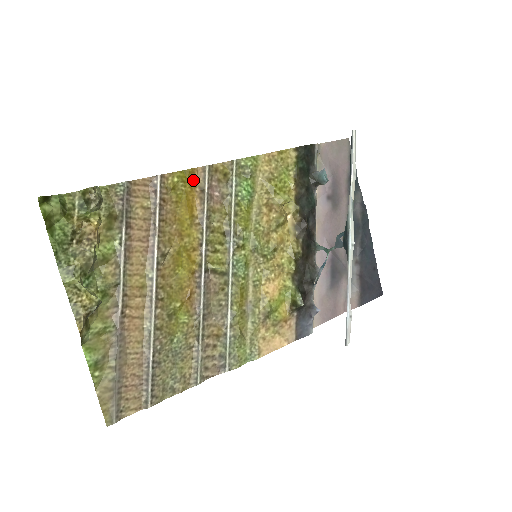
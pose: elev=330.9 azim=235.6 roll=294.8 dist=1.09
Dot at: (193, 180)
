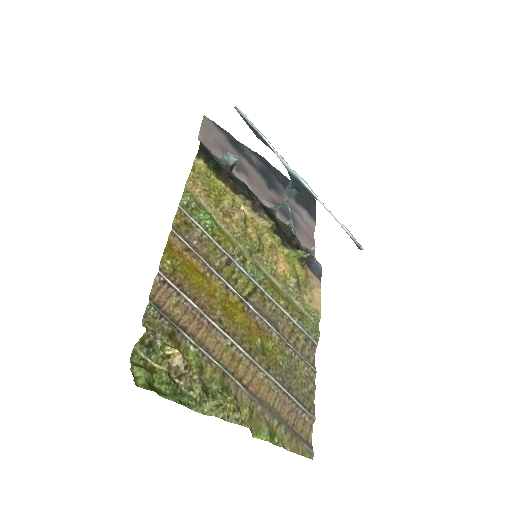
Dot at: (176, 250)
